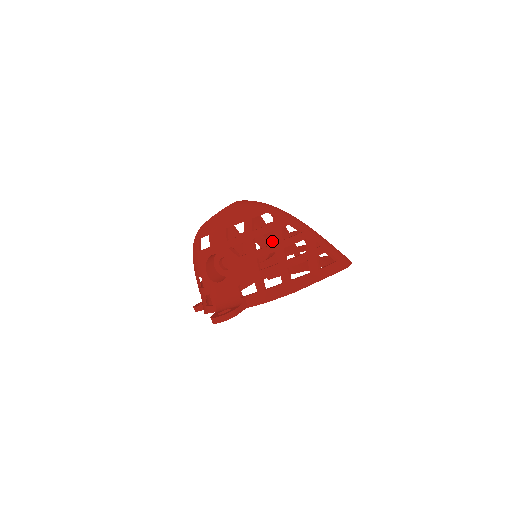
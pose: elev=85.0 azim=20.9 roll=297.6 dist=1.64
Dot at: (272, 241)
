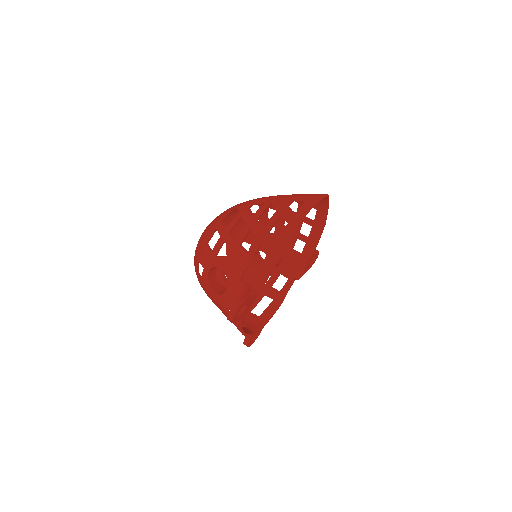
Dot at: occluded
